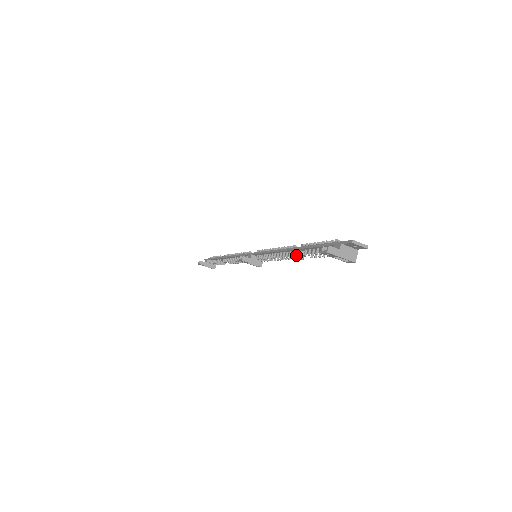
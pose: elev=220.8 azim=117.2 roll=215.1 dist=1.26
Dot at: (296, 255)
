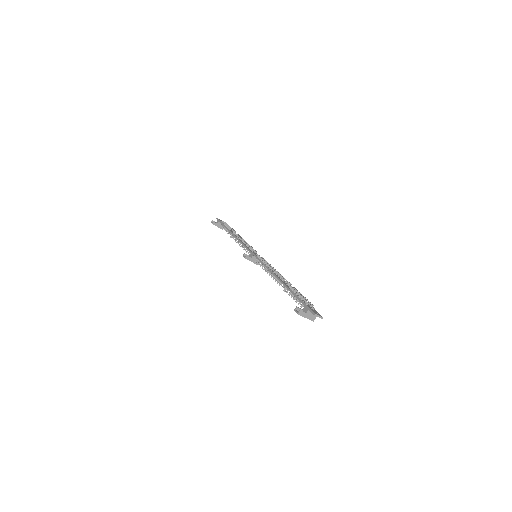
Dot at: occluded
